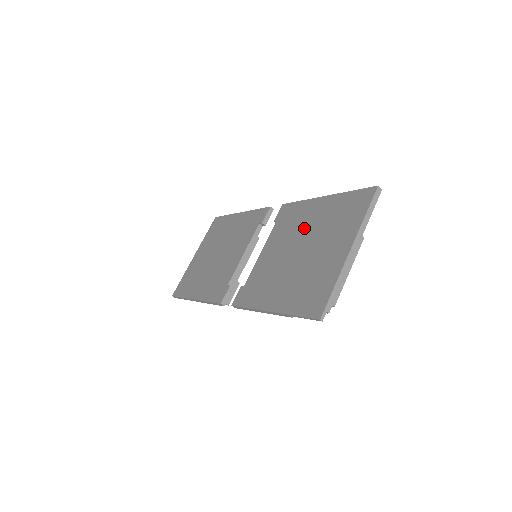
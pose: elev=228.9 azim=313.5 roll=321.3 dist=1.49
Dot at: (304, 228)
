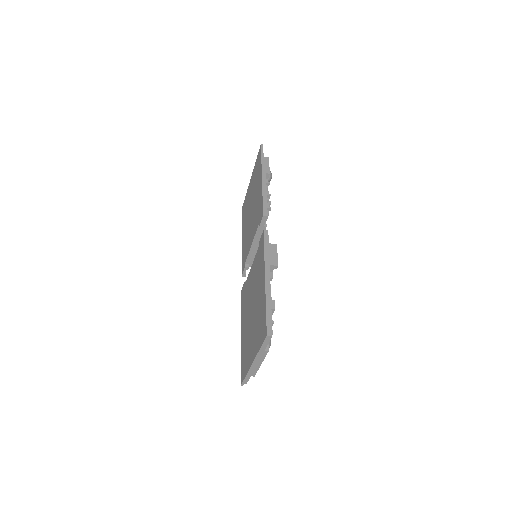
Dot at: (256, 292)
